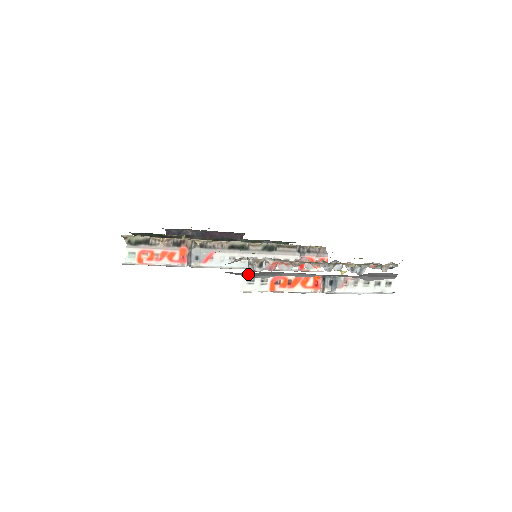
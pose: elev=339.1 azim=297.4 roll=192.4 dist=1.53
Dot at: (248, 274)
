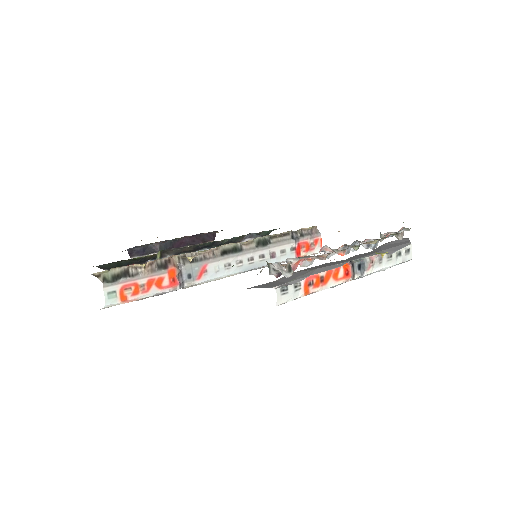
Dot at: (276, 283)
